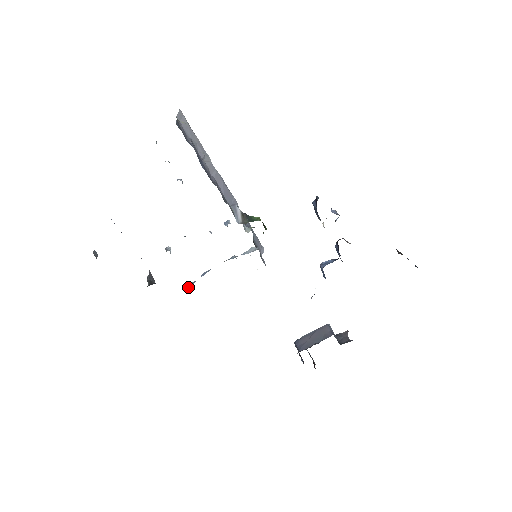
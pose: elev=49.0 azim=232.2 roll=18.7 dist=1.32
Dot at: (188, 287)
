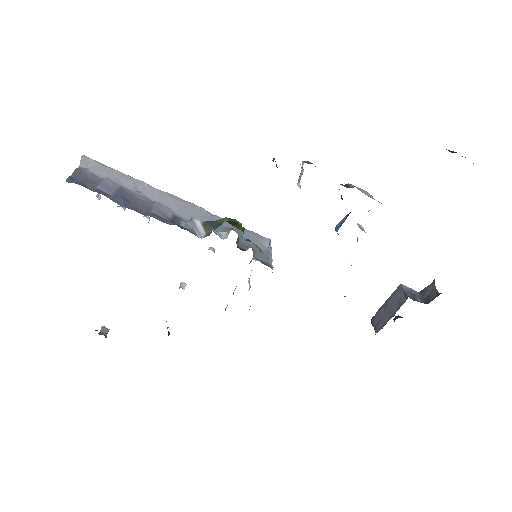
Dot at: occluded
